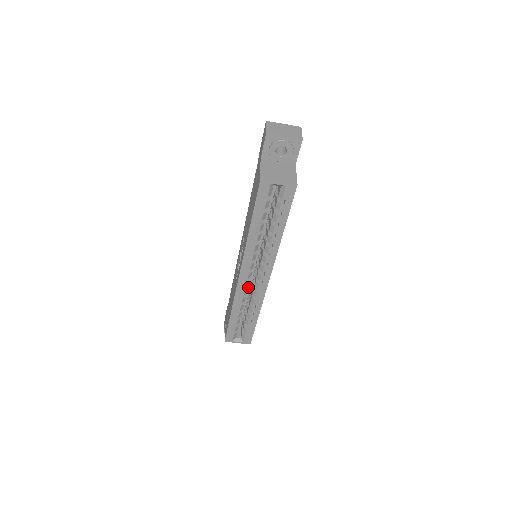
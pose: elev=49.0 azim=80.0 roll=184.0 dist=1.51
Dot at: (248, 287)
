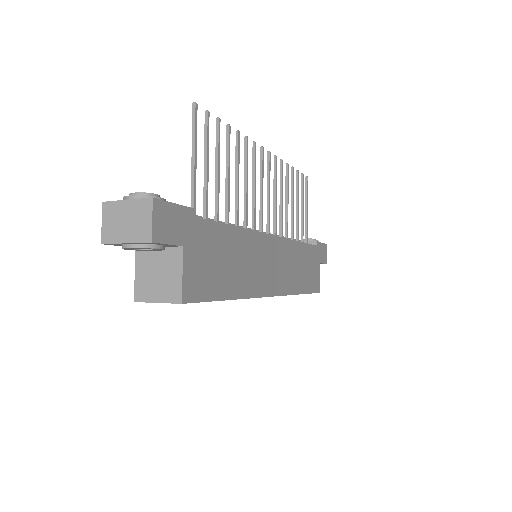
Dot at: occluded
